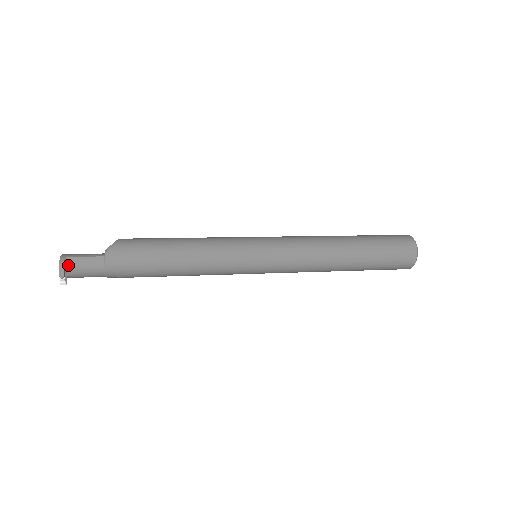
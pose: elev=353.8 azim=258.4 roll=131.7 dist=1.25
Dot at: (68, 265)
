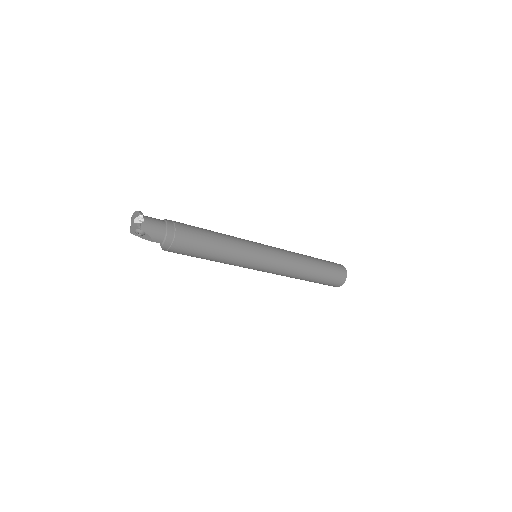
Dot at: occluded
